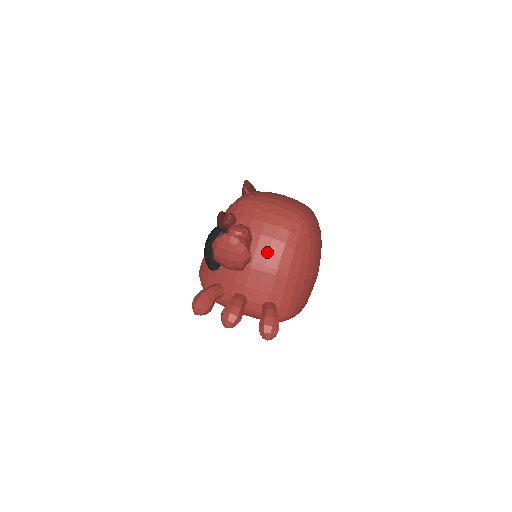
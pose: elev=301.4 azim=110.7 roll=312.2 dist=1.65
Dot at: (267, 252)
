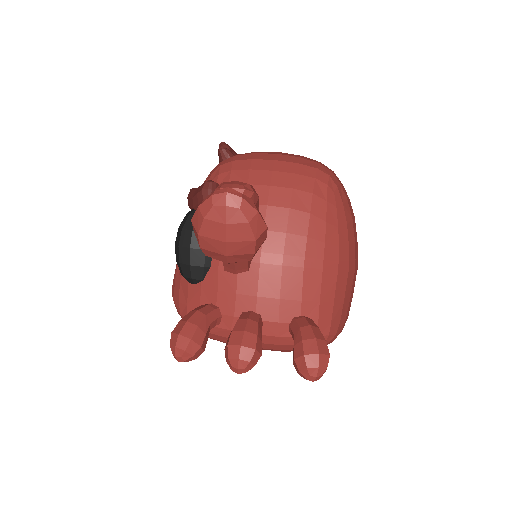
Dot at: (283, 232)
